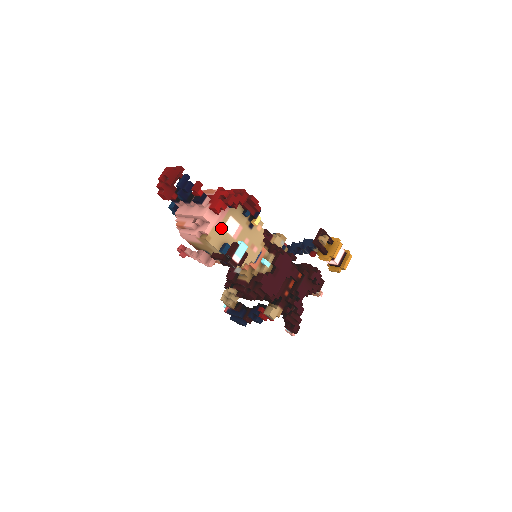
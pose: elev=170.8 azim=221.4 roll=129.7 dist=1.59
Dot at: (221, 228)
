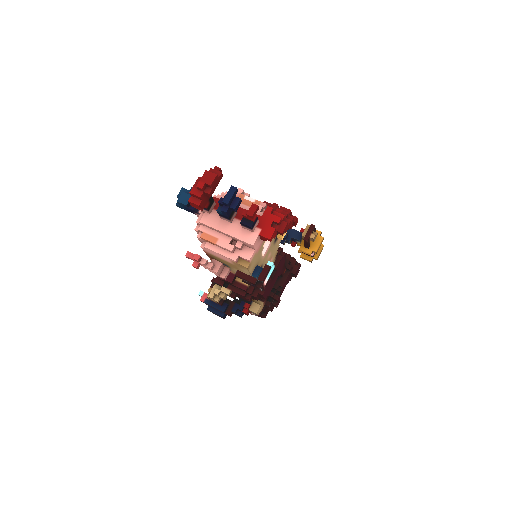
Dot at: (259, 251)
